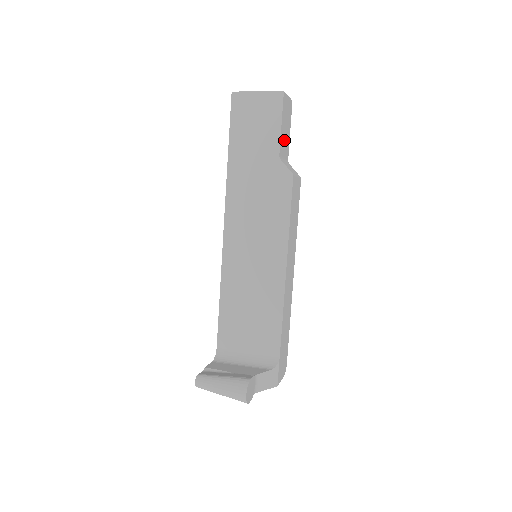
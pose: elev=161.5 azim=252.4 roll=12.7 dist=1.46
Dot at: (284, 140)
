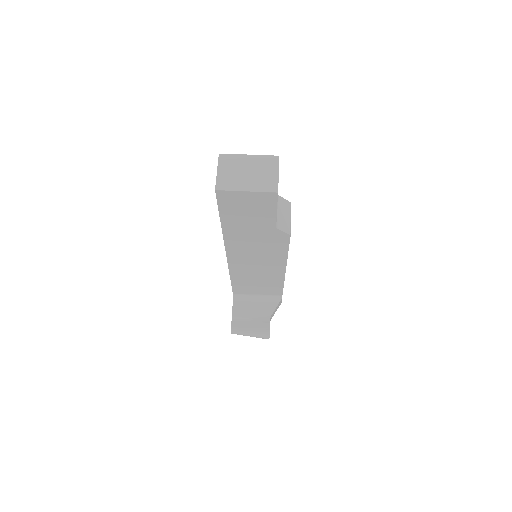
Dot at: occluded
